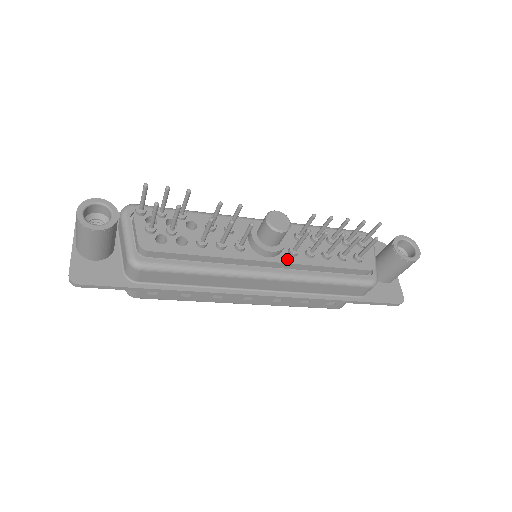
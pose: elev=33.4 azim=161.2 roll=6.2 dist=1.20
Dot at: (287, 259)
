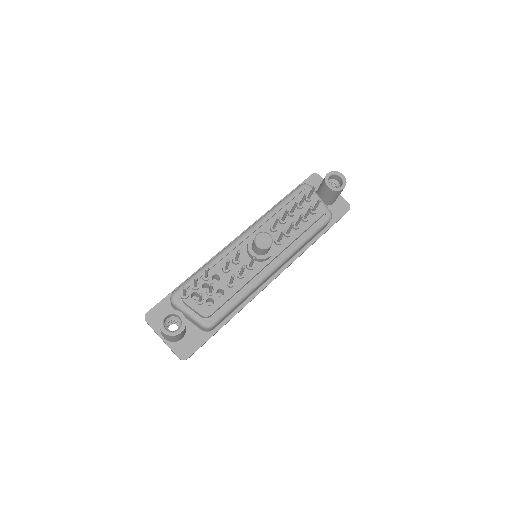
Dot at: (279, 250)
